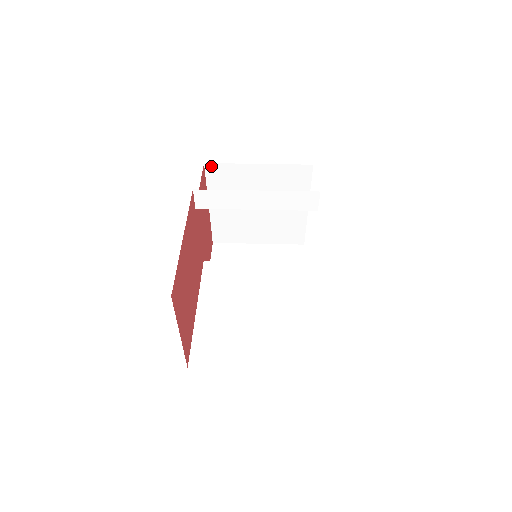
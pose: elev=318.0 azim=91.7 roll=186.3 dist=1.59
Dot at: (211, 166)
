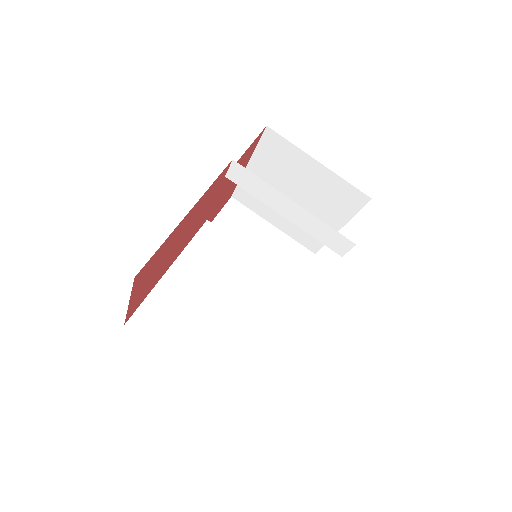
Dot at: (272, 133)
